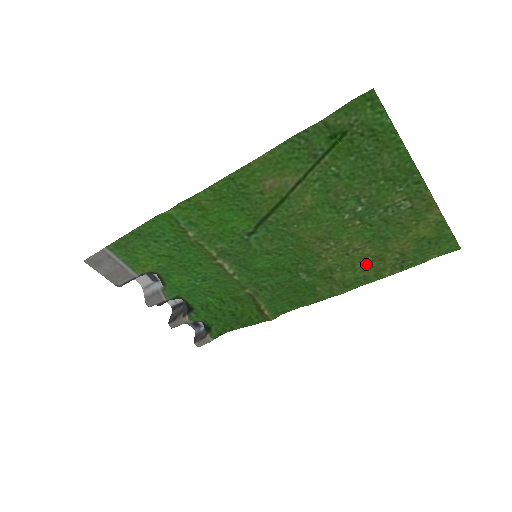
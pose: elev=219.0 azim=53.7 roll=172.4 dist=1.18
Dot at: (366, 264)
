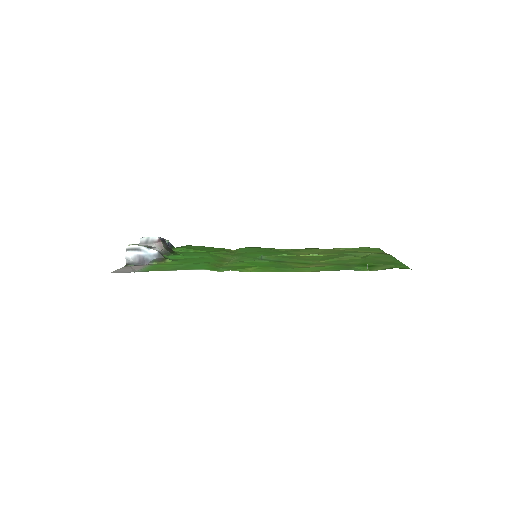
Dot at: (322, 251)
